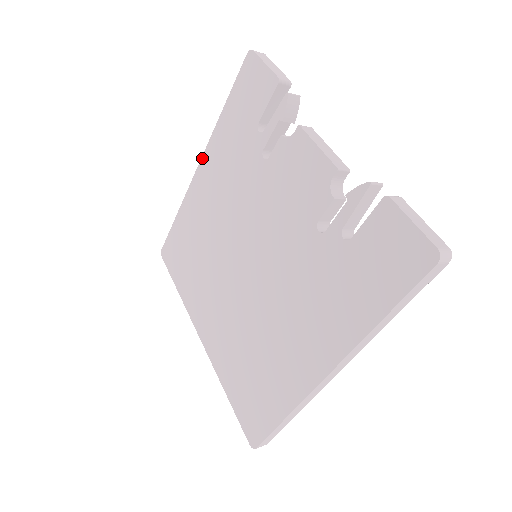
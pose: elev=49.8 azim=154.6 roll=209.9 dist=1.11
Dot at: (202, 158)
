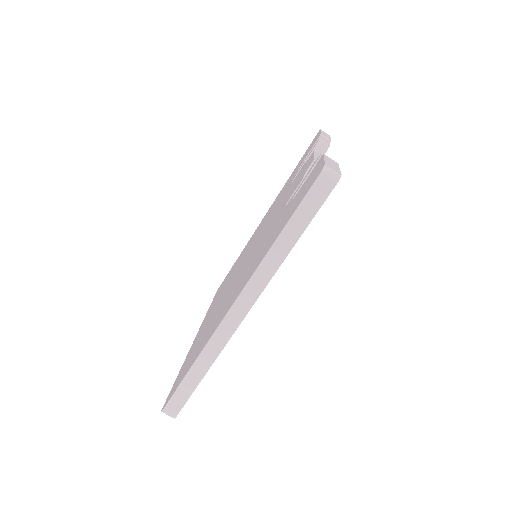
Dot at: occluded
